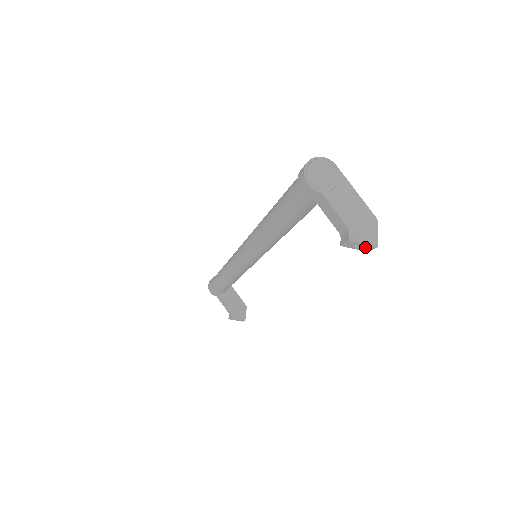
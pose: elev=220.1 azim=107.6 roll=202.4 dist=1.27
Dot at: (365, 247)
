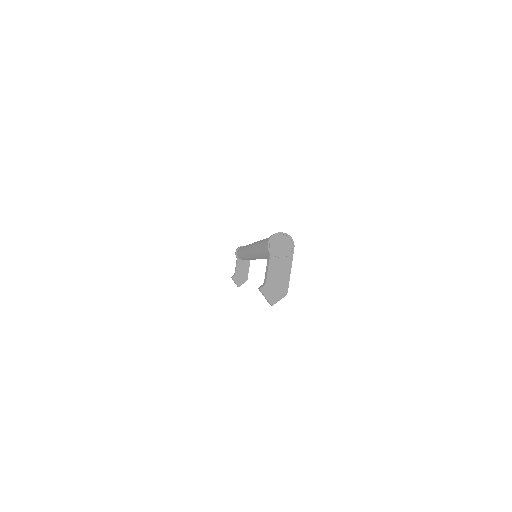
Dot at: (268, 300)
